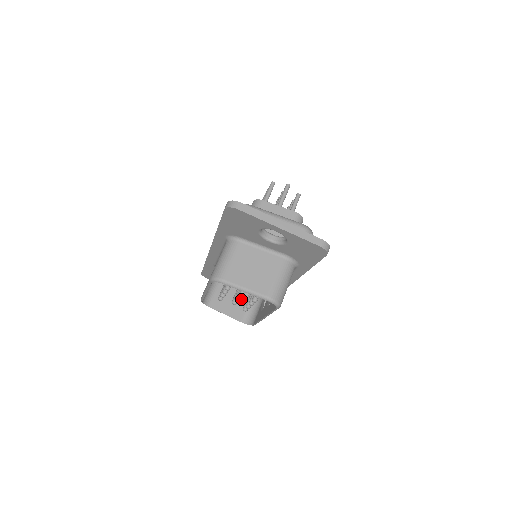
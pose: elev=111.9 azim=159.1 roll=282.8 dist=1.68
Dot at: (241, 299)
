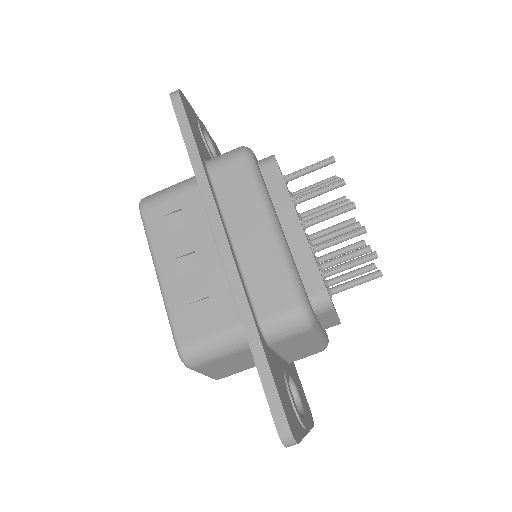
Dot at: occluded
